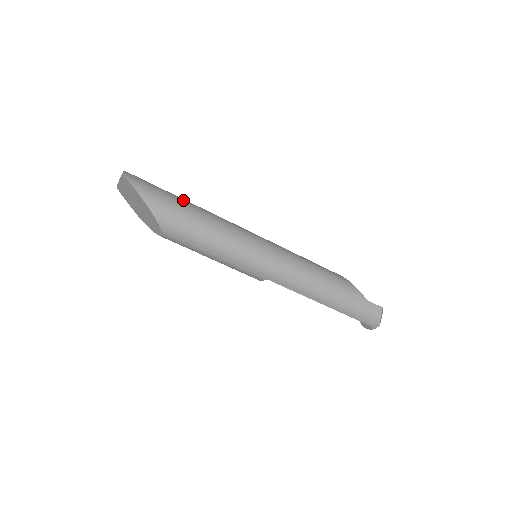
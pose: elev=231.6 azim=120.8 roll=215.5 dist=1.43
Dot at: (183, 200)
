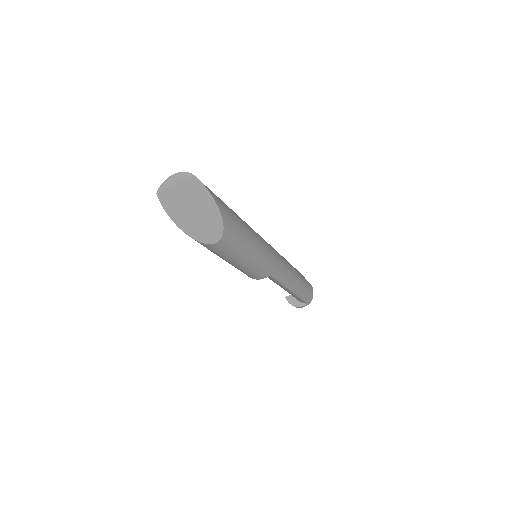
Dot at: occluded
